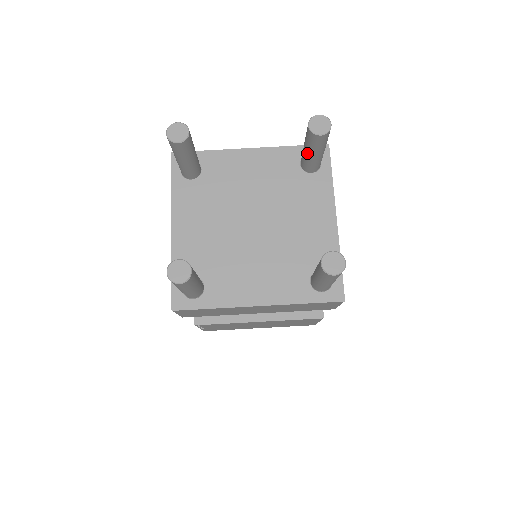
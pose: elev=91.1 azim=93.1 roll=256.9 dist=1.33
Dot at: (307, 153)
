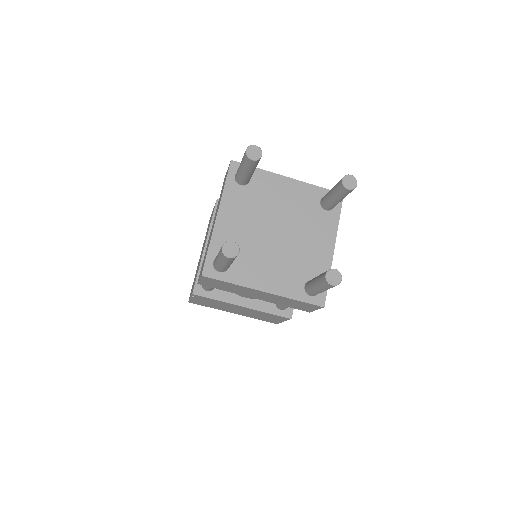
Dot at: (331, 196)
